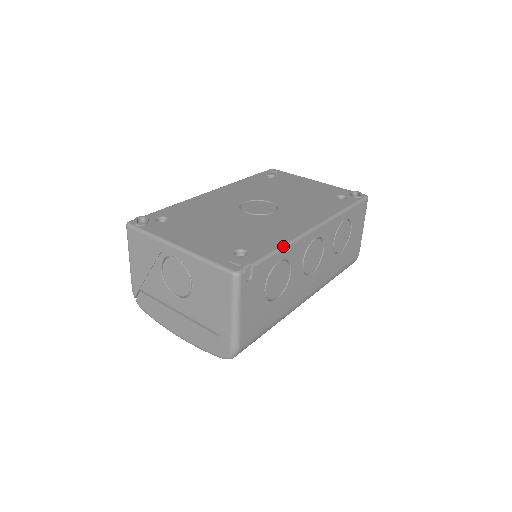
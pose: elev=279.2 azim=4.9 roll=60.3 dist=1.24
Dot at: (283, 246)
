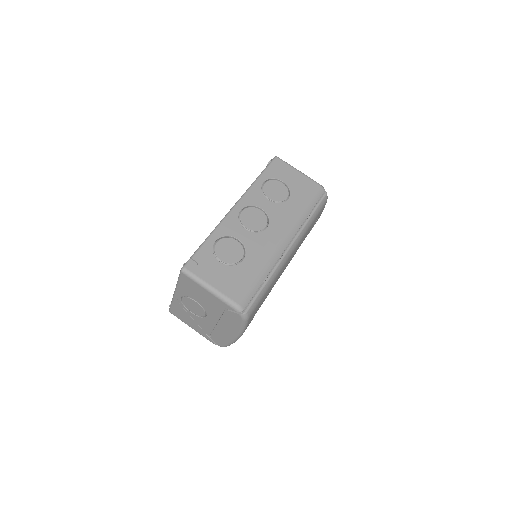
Dot at: (211, 233)
